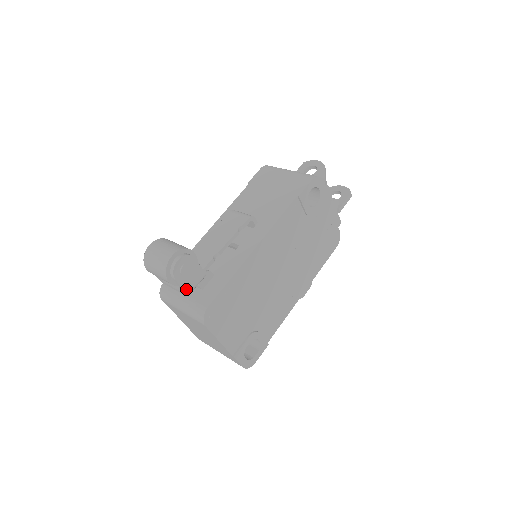
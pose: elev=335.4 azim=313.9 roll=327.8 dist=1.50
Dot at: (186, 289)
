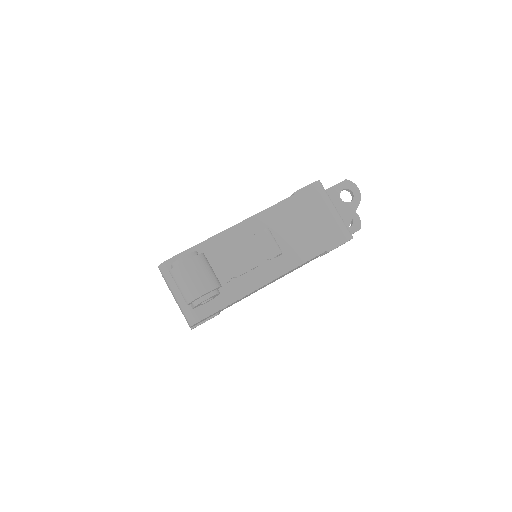
Dot at: occluded
